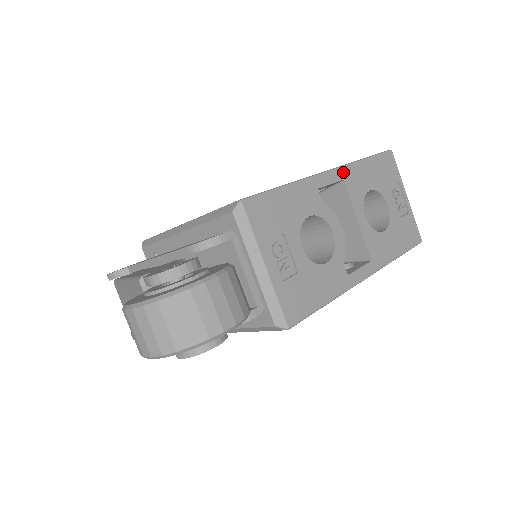
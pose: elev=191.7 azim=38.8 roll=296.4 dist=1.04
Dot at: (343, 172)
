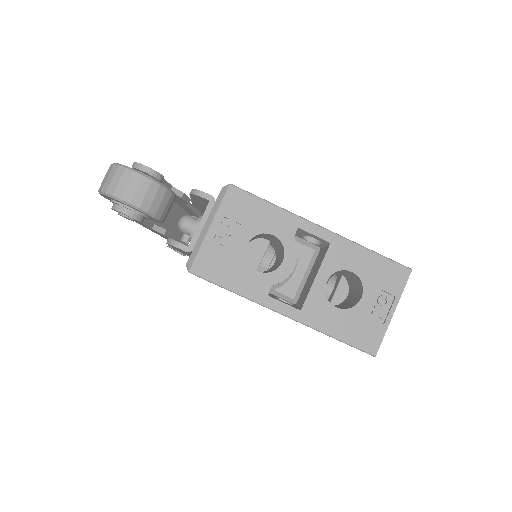
Dot at: (336, 239)
